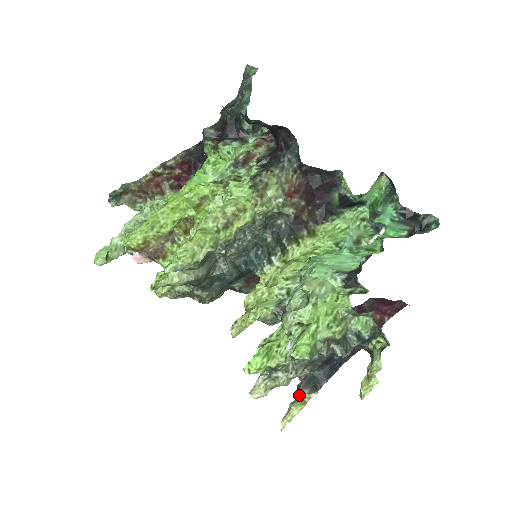
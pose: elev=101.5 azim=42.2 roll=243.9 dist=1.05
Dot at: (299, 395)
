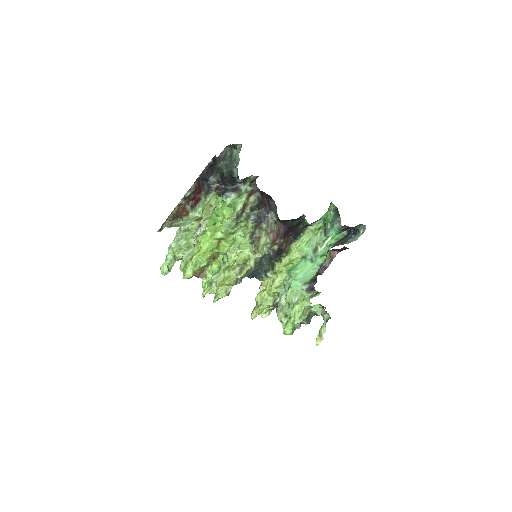
Dot at: occluded
